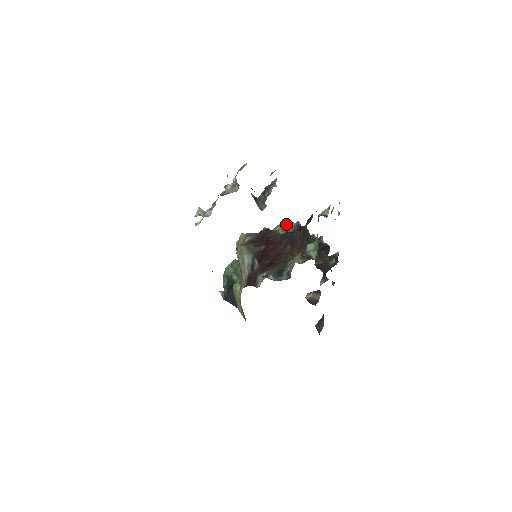
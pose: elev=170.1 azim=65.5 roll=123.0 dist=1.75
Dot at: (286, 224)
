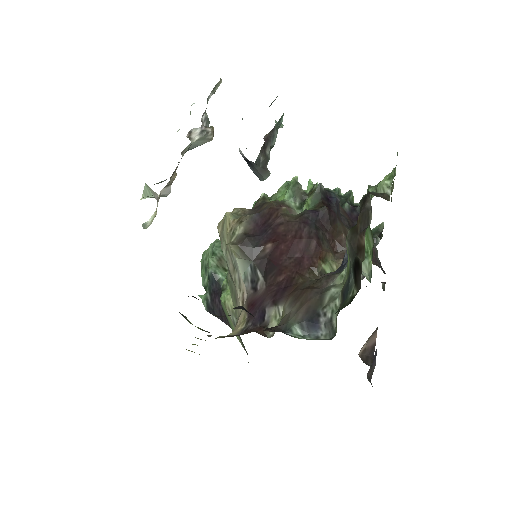
Dot at: (300, 188)
